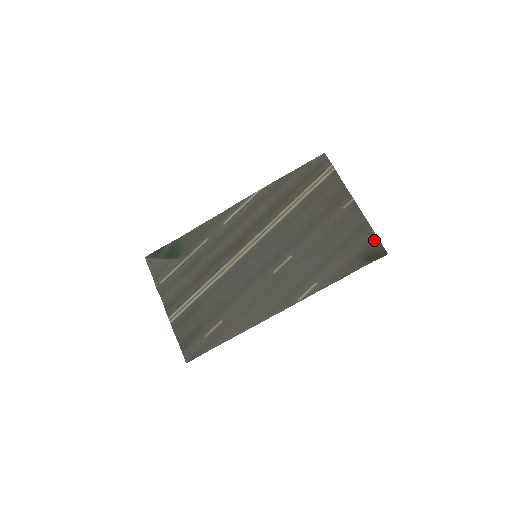
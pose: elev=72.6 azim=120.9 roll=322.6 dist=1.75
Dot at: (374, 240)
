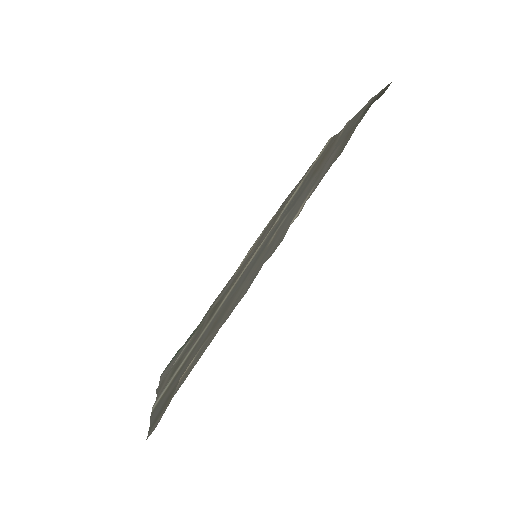
Dot at: (372, 99)
